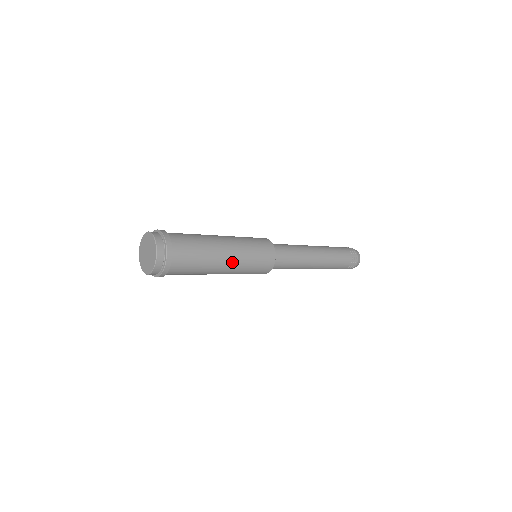
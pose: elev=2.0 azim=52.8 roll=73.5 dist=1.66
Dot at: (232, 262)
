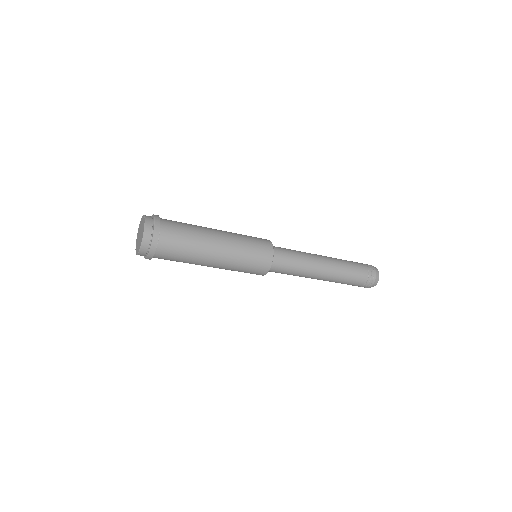
Dot at: (222, 258)
